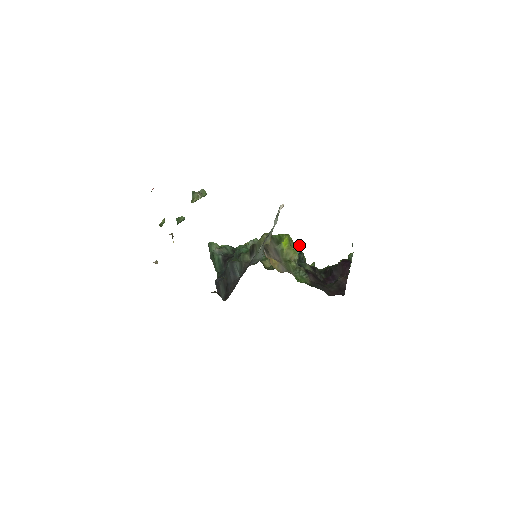
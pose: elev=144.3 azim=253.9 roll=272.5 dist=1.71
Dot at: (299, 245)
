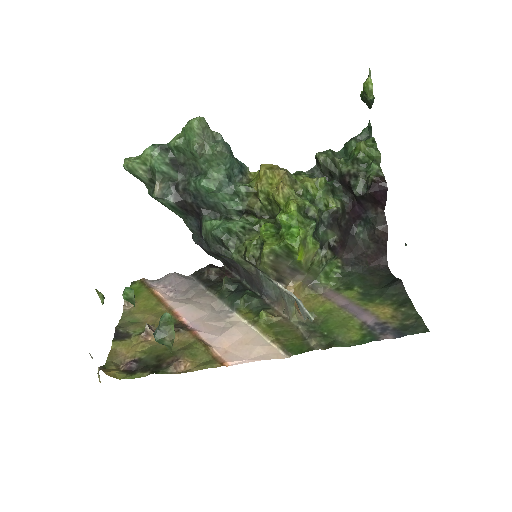
Dot at: (313, 226)
